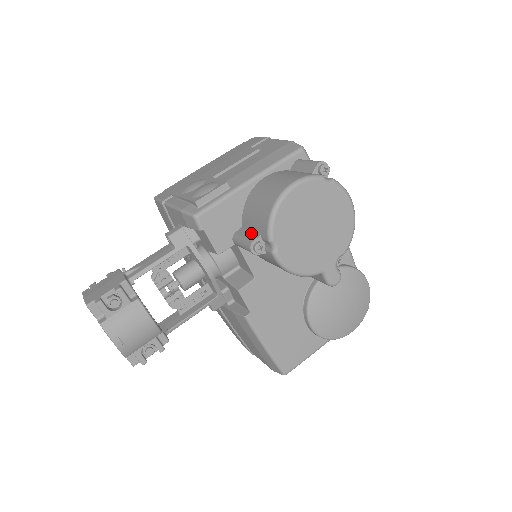
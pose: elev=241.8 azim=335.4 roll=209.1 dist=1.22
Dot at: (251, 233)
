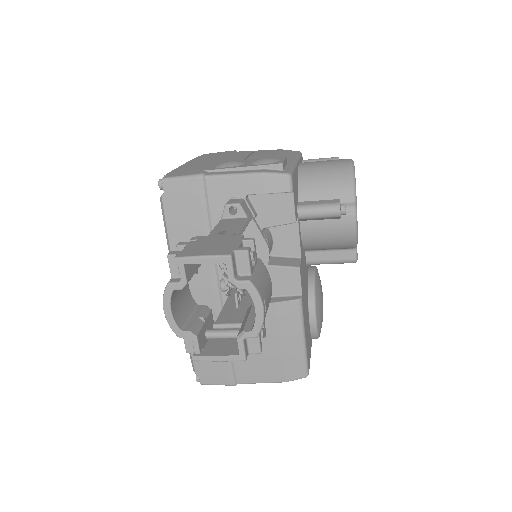
Dot at: (324, 201)
